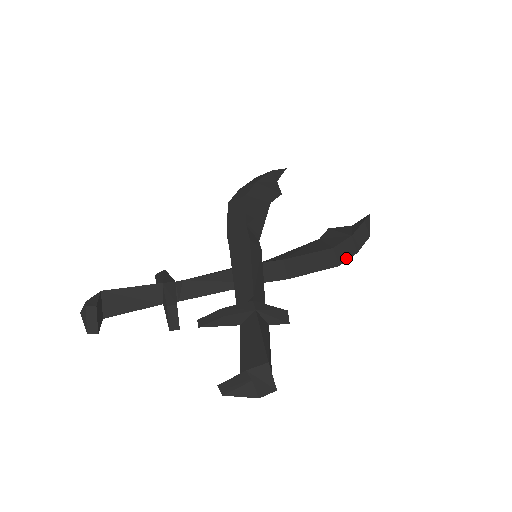
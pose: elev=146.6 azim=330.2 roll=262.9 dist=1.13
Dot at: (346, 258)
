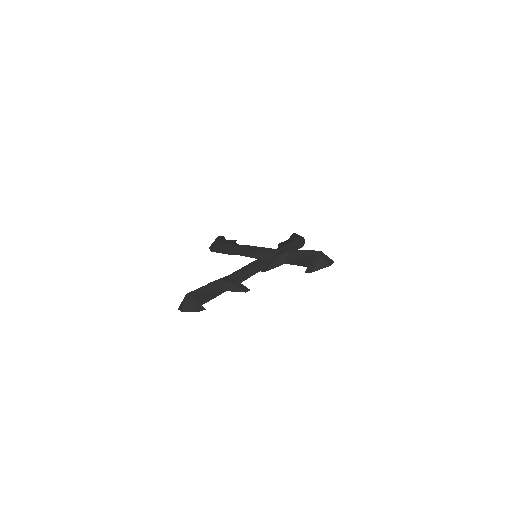
Dot at: (302, 244)
